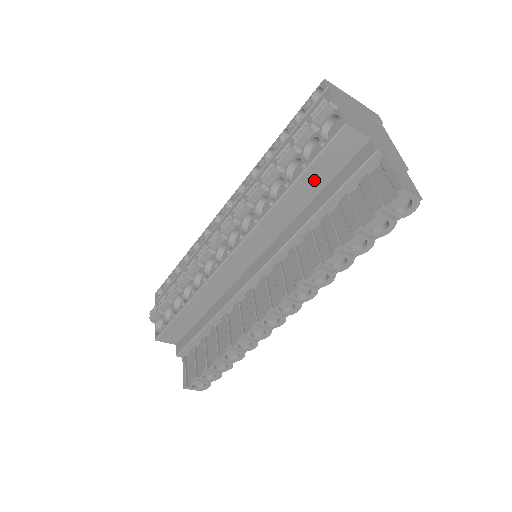
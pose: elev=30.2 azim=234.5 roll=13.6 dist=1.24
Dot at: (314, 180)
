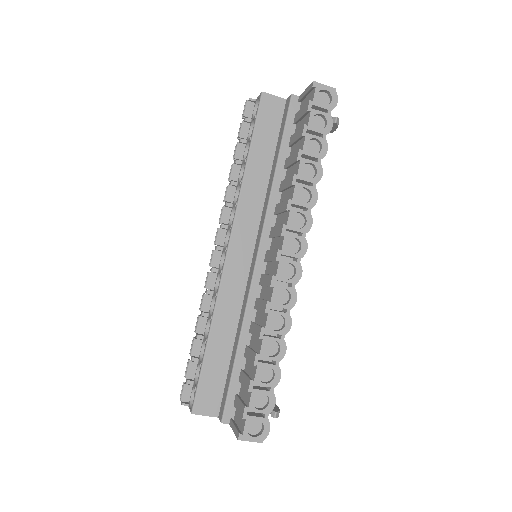
Dot at: (263, 145)
